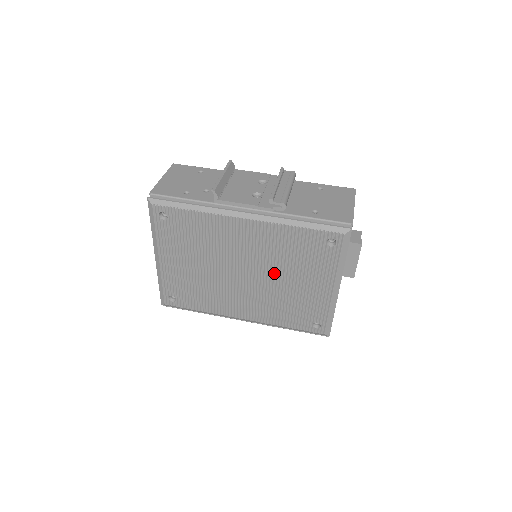
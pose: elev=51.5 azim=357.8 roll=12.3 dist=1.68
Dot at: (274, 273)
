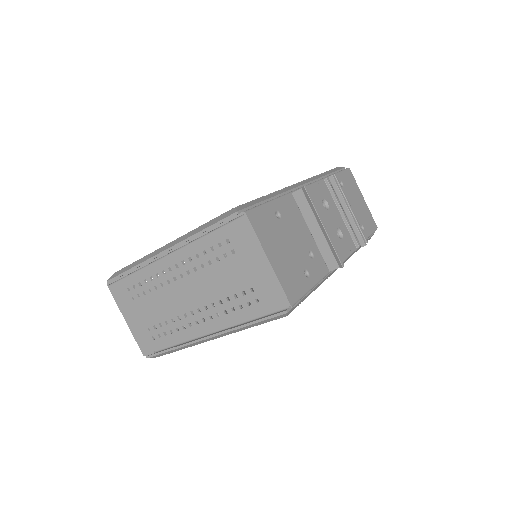
Dot at: occluded
